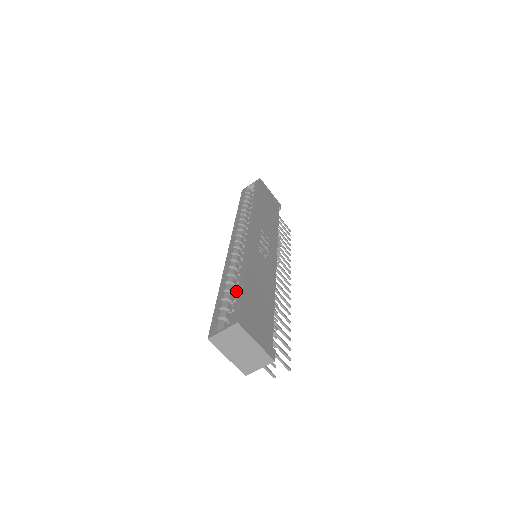
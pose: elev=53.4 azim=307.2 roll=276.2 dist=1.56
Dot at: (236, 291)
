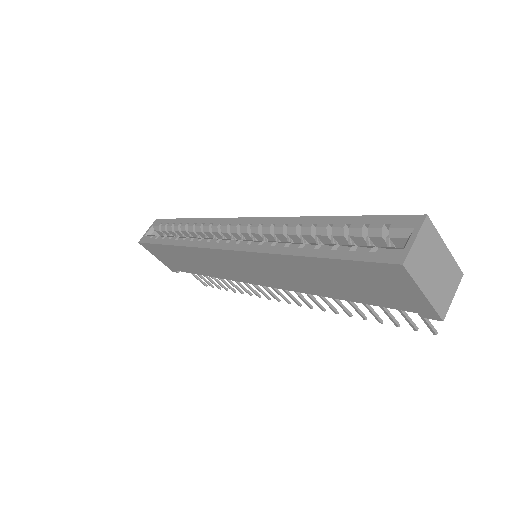
Dot at: (344, 227)
